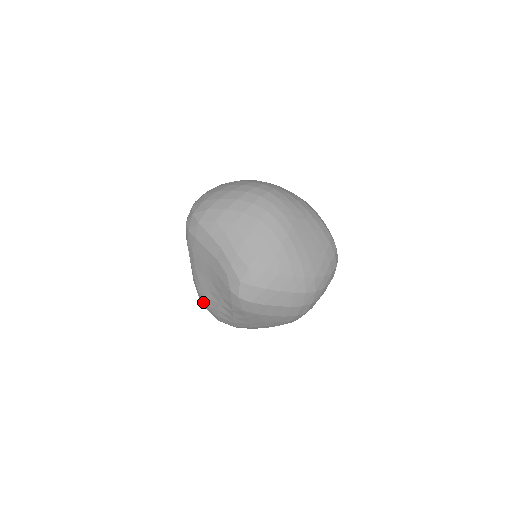
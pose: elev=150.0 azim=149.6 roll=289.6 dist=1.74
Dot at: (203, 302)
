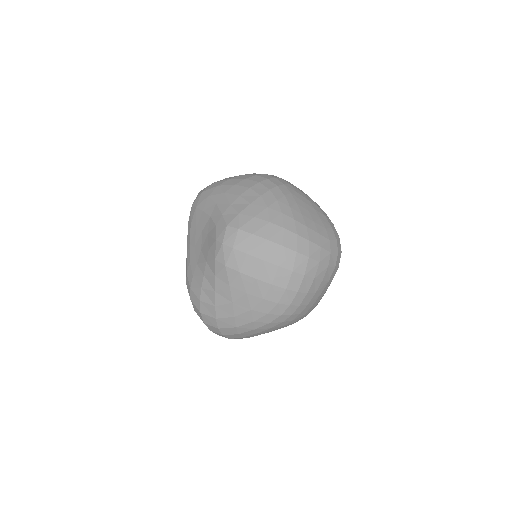
Dot at: (189, 287)
